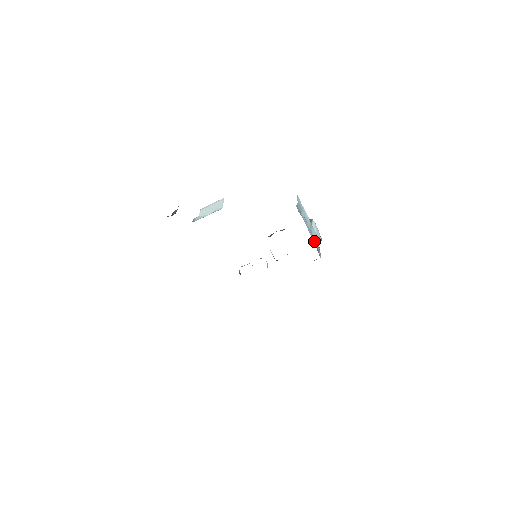
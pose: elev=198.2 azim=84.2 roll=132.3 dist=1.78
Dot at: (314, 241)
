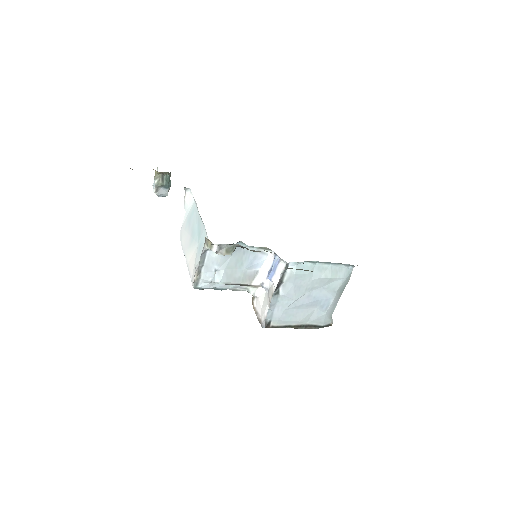
Dot at: occluded
